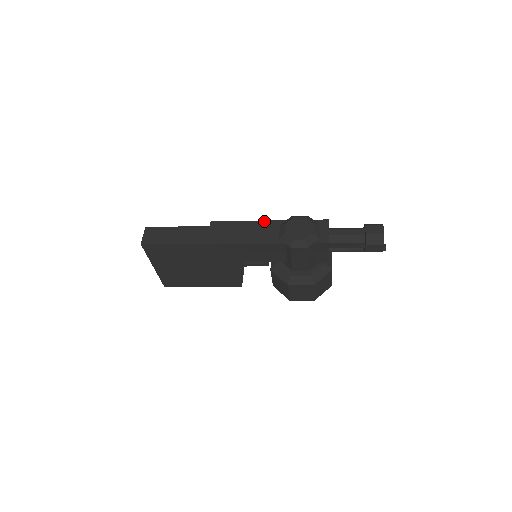
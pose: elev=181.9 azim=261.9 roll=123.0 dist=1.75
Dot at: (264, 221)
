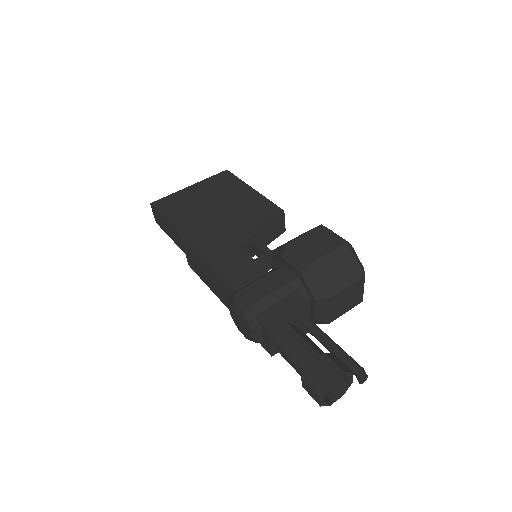
Dot at: (216, 277)
